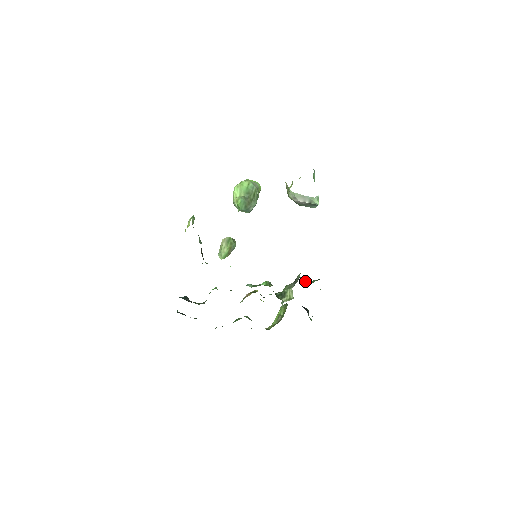
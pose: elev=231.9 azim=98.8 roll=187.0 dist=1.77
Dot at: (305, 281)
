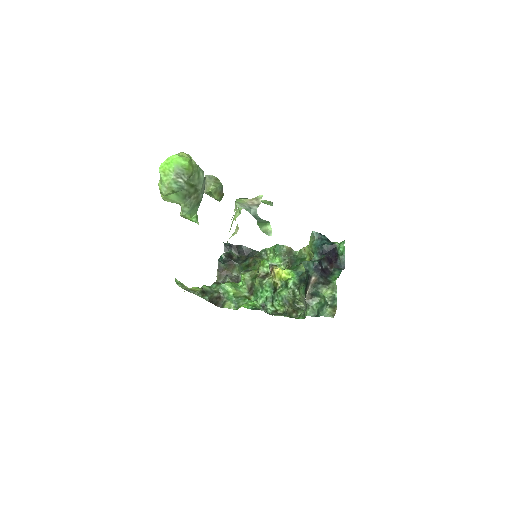
Dot at: (315, 294)
